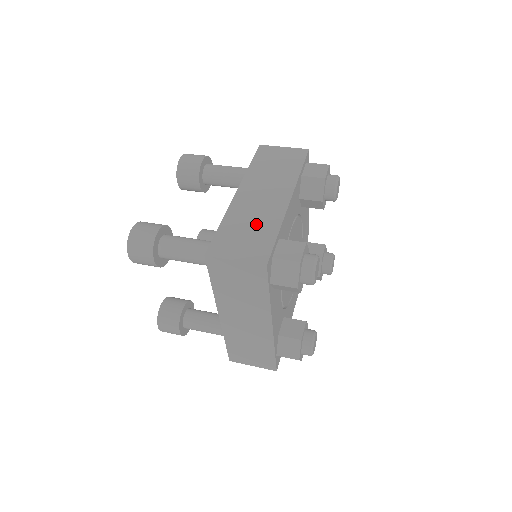
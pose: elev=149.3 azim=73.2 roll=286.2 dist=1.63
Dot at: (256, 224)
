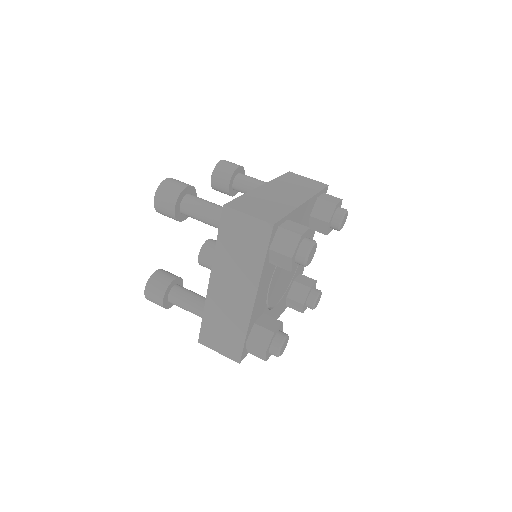
Dot at: (272, 204)
